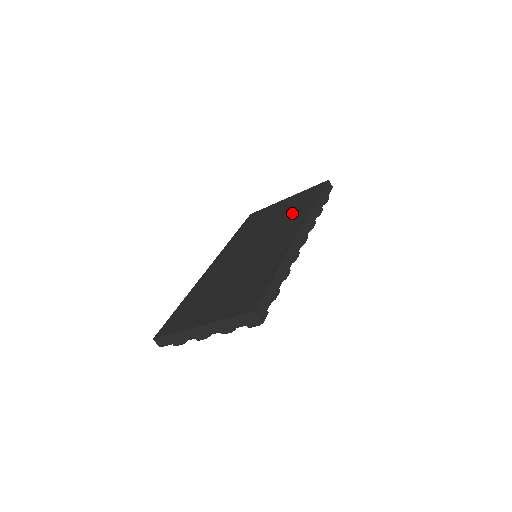
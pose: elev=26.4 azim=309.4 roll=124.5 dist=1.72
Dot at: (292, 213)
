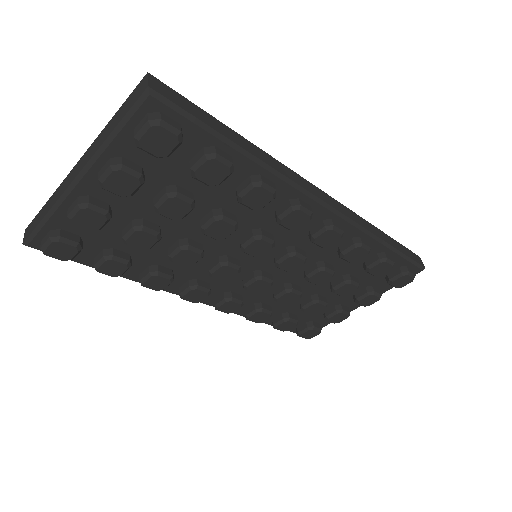
Dot at: occluded
